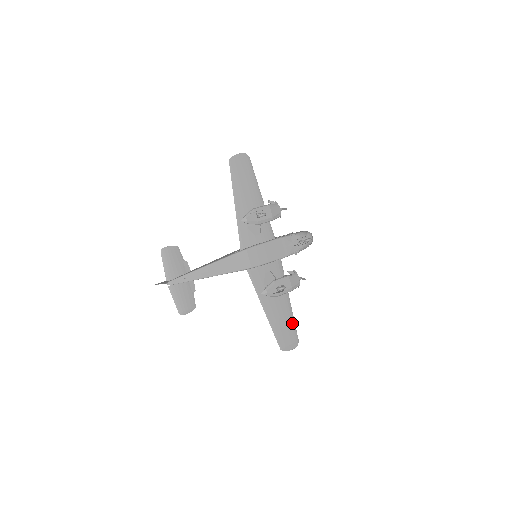
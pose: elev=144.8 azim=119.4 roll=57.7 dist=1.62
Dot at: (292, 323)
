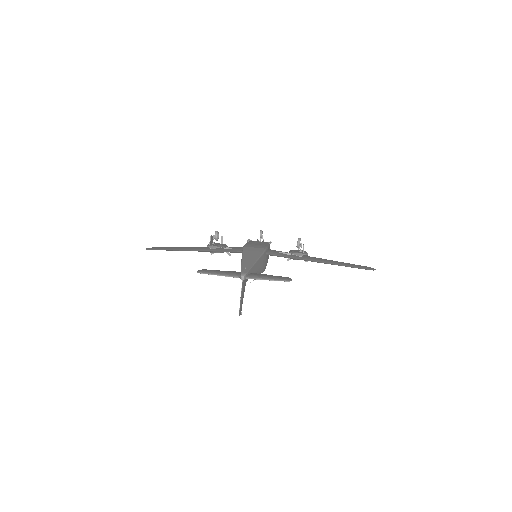
Dot at: occluded
